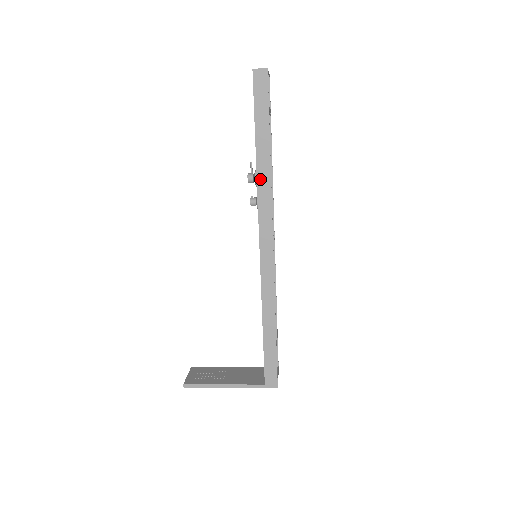
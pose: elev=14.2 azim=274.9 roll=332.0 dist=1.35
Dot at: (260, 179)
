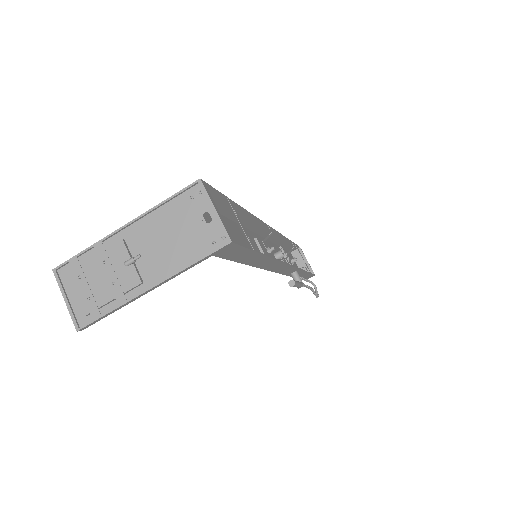
Dot at: (275, 241)
